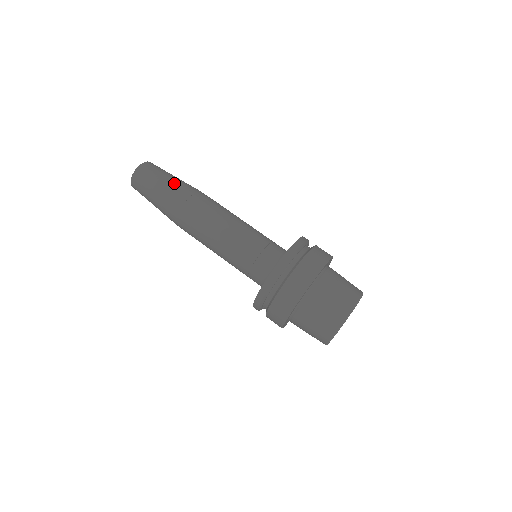
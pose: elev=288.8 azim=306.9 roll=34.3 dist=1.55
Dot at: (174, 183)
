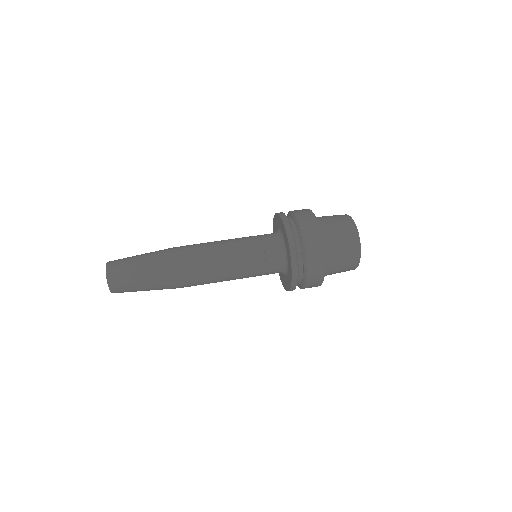
Dot at: (149, 259)
